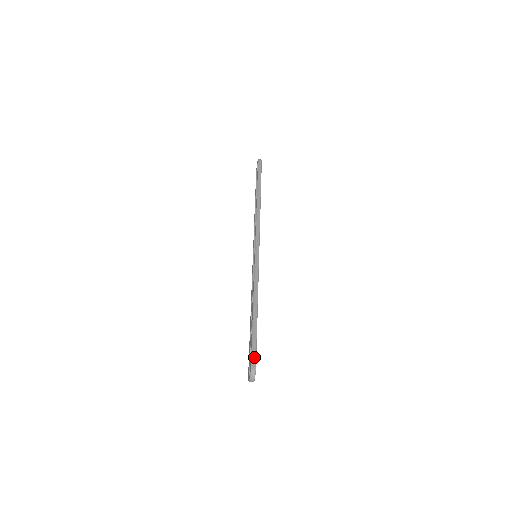
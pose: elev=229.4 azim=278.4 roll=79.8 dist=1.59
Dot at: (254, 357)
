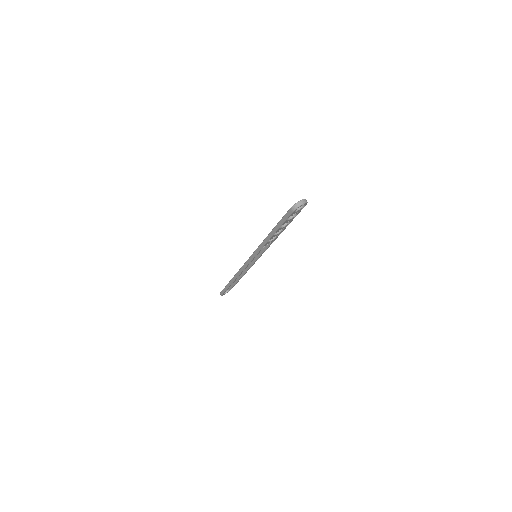
Dot at: occluded
